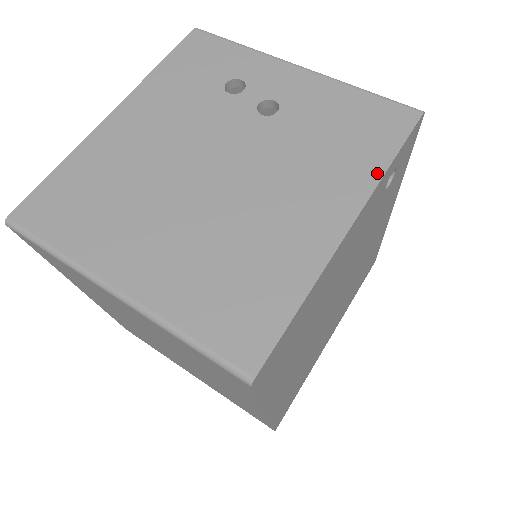
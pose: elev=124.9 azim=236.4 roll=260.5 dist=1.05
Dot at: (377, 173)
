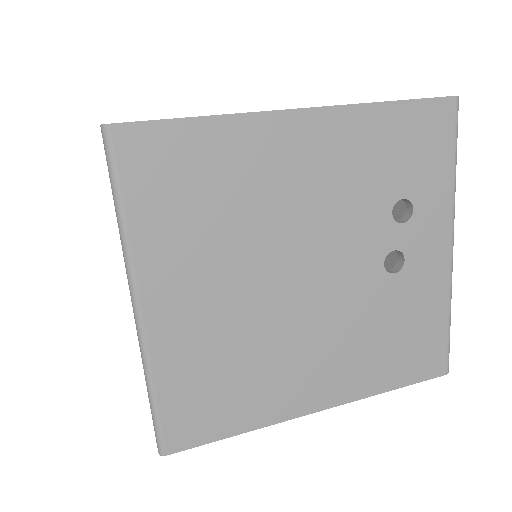
Dot at: (377, 390)
